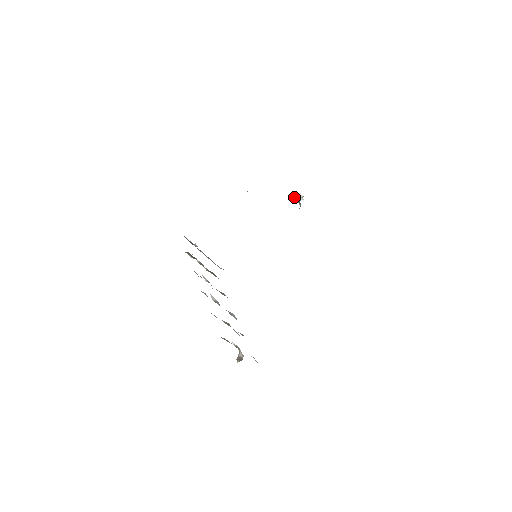
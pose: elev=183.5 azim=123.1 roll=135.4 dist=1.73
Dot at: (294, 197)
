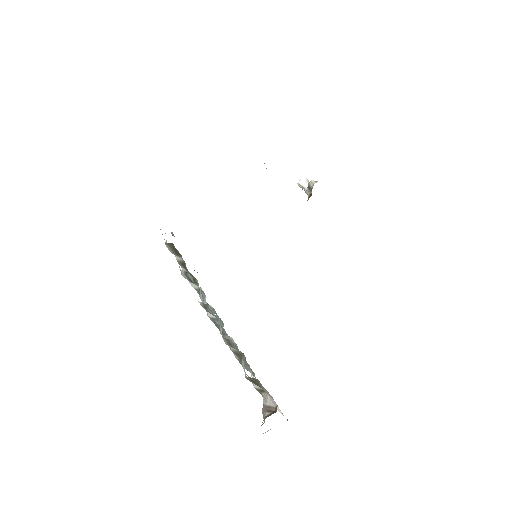
Dot at: (298, 182)
